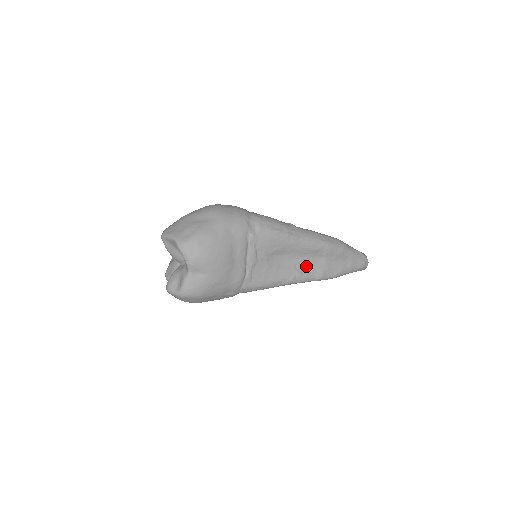
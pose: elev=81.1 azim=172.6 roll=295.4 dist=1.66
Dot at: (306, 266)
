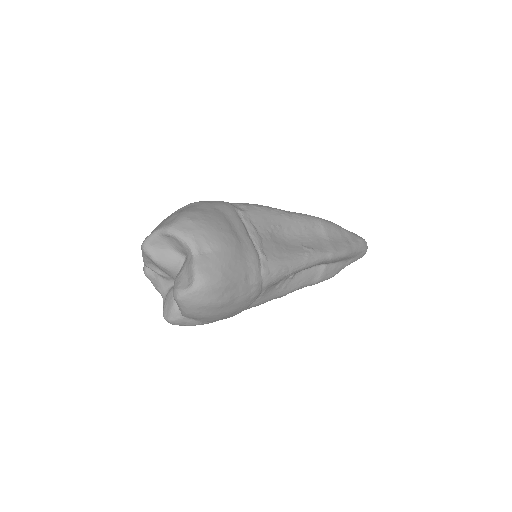
Dot at: (312, 243)
